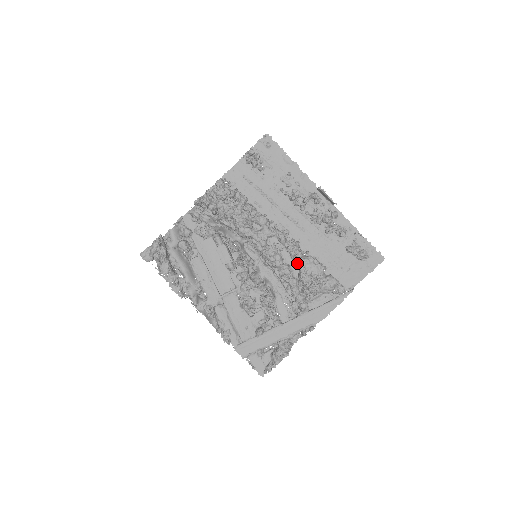
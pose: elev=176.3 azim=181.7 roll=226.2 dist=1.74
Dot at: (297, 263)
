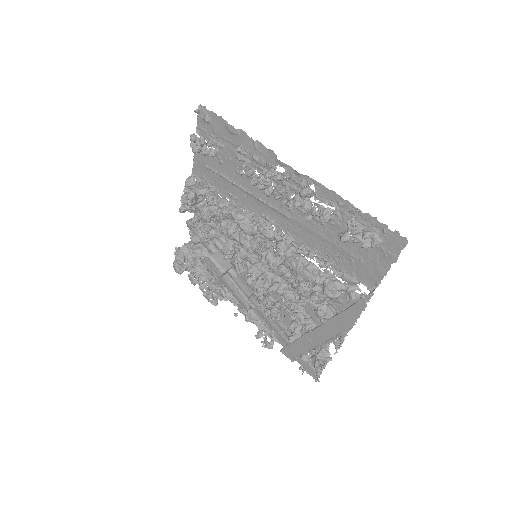
Dot at: (286, 266)
